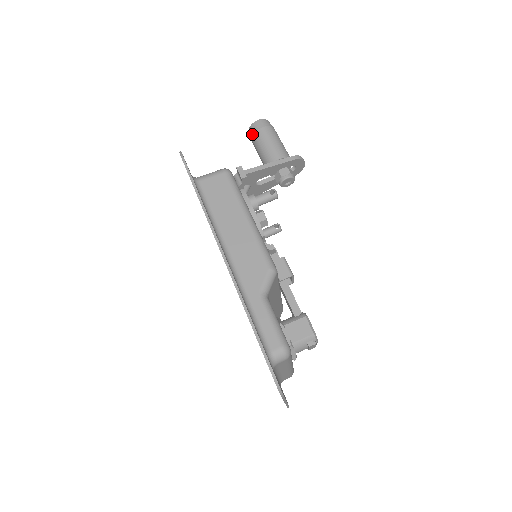
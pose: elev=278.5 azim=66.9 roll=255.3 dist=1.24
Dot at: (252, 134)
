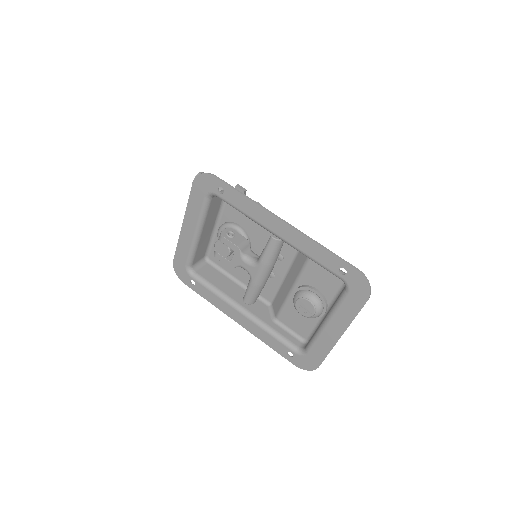
Dot at: occluded
